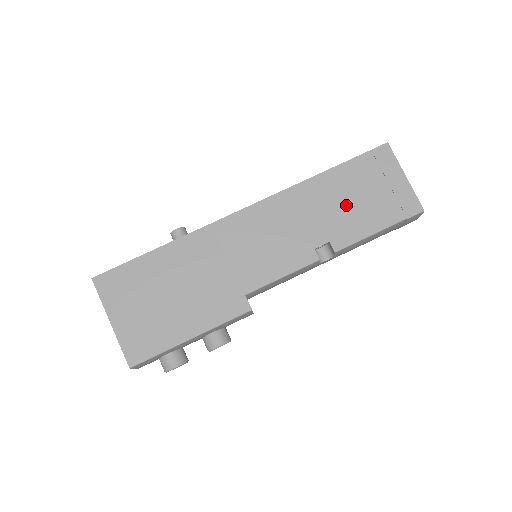
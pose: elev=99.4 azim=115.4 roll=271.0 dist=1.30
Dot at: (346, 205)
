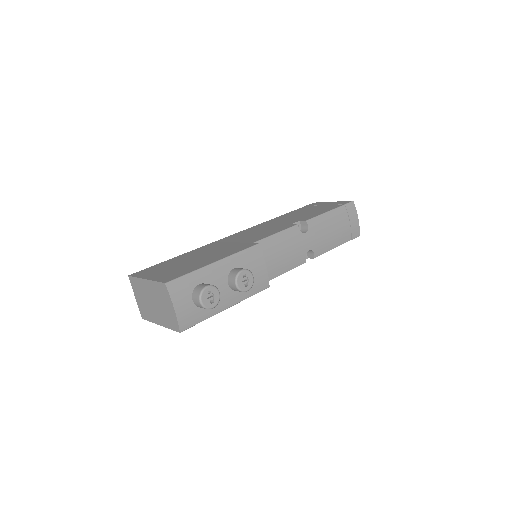
Dot at: (302, 214)
